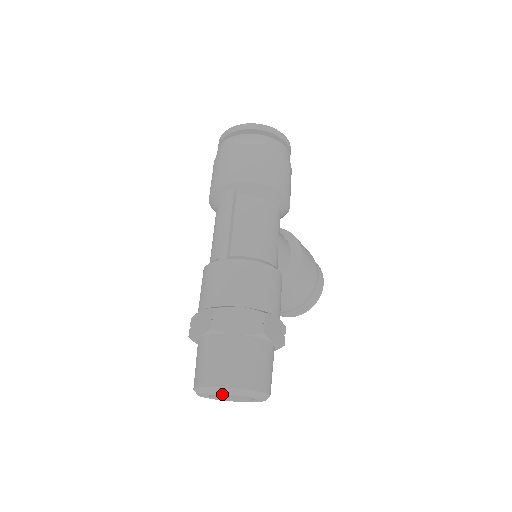
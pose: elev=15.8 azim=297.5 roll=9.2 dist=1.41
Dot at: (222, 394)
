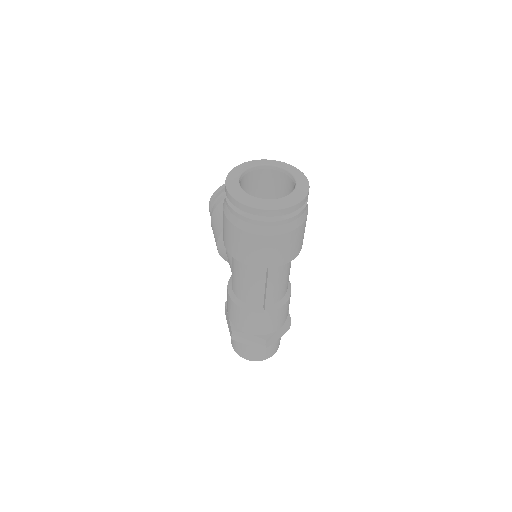
Dot at: occluded
